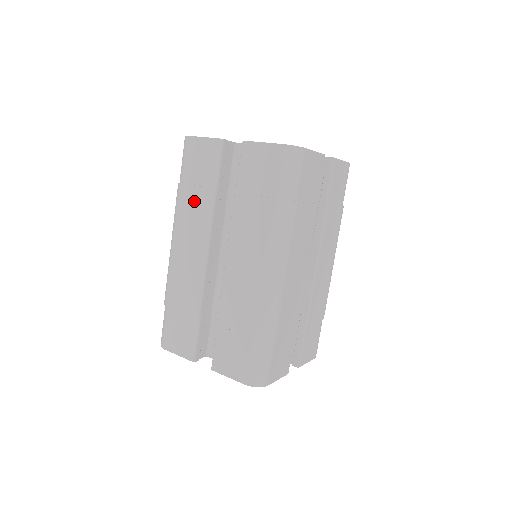
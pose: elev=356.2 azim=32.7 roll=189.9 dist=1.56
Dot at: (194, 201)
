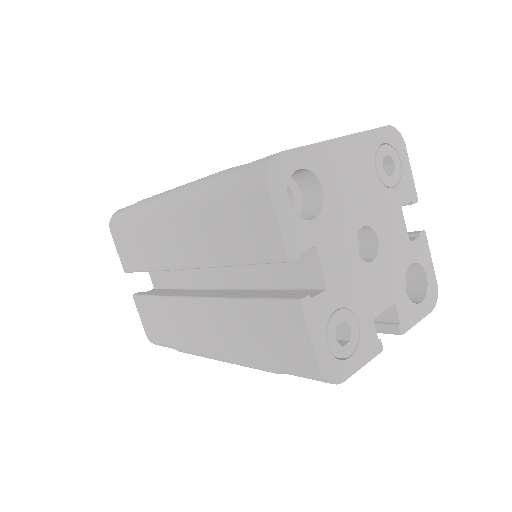
Dot at: (210, 230)
